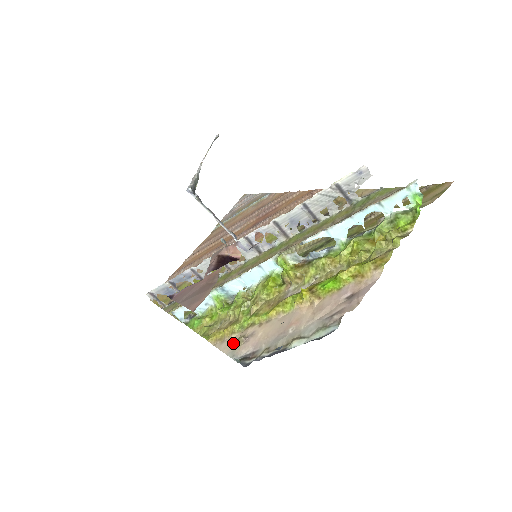
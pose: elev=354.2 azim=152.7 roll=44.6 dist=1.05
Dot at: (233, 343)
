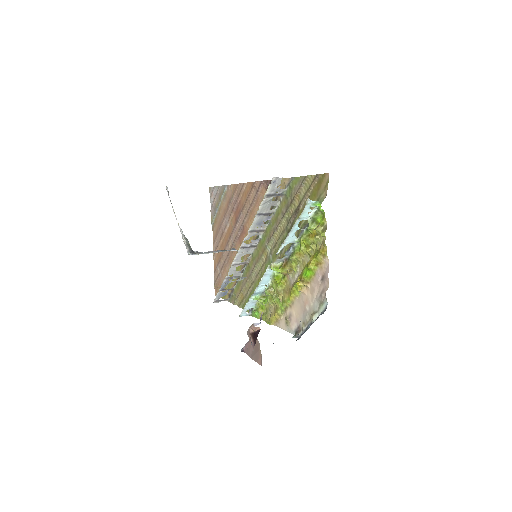
Dot at: (285, 322)
